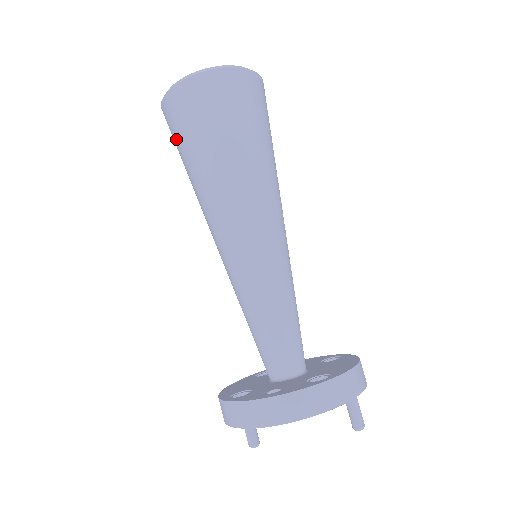
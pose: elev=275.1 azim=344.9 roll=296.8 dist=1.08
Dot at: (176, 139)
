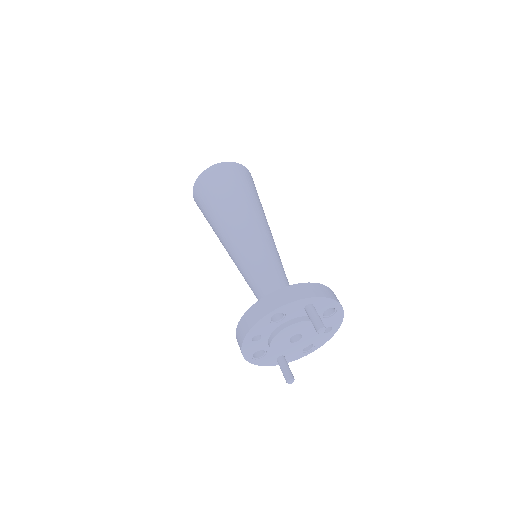
Dot at: occluded
